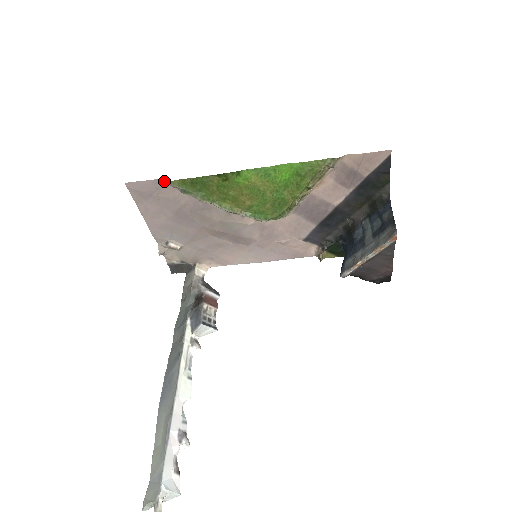
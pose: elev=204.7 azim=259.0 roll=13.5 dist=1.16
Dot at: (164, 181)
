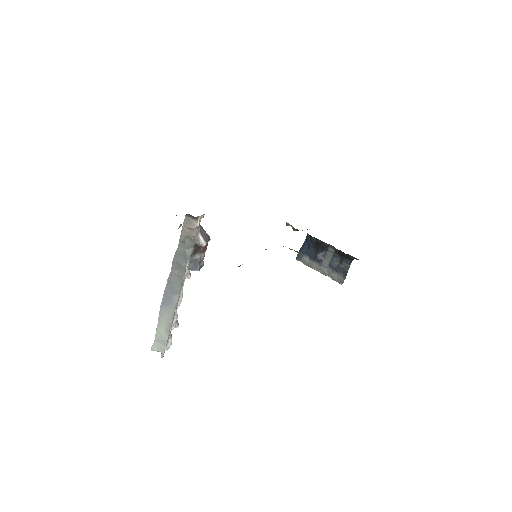
Dot at: occluded
